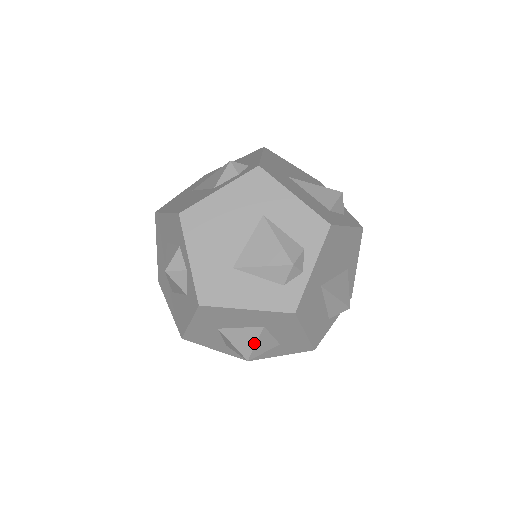
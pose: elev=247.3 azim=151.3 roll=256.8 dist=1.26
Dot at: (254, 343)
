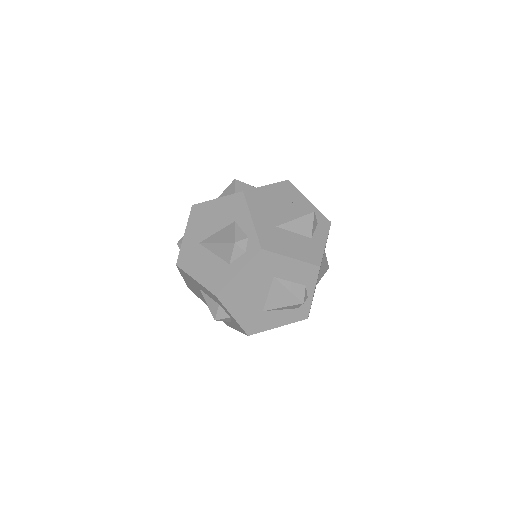
Dot at: occluded
